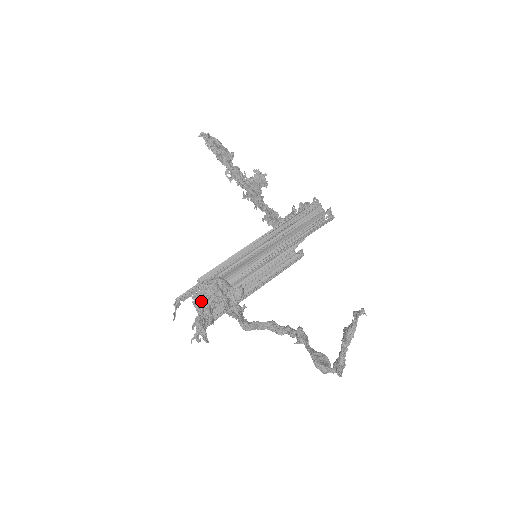
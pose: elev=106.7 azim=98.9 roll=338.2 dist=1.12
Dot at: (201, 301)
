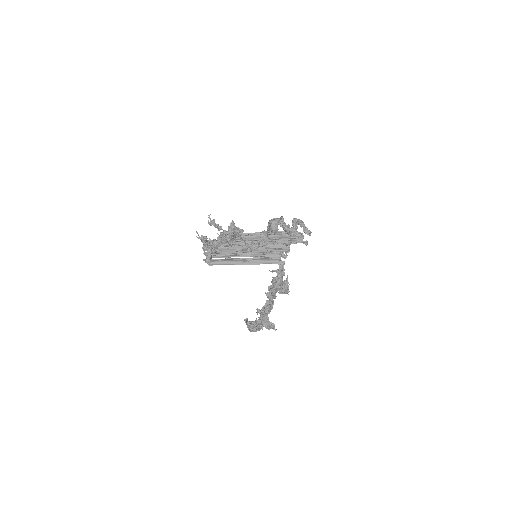
Dot at: occluded
